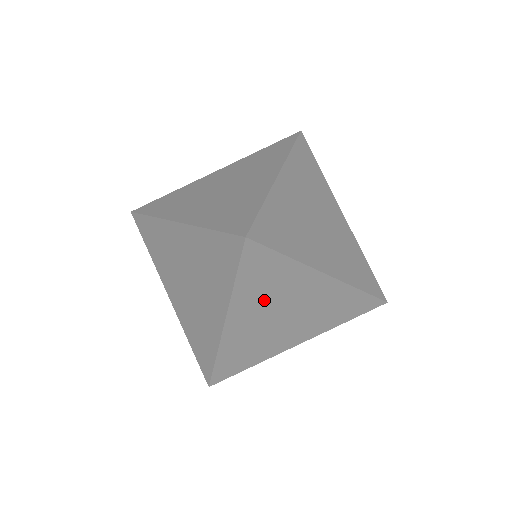
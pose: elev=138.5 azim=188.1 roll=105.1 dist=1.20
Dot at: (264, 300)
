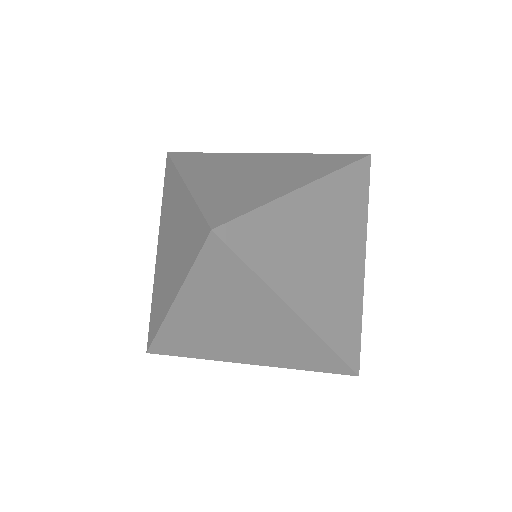
Dot at: (294, 260)
